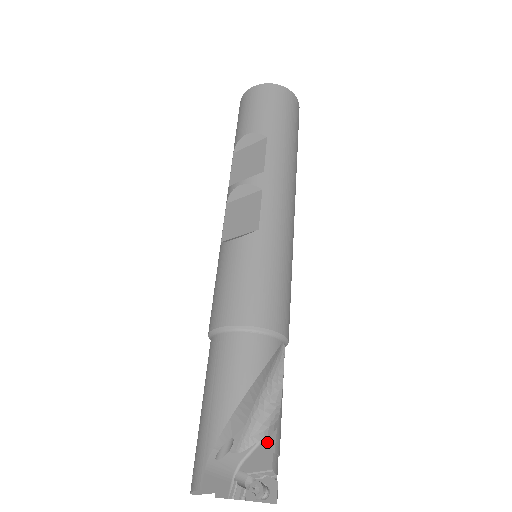
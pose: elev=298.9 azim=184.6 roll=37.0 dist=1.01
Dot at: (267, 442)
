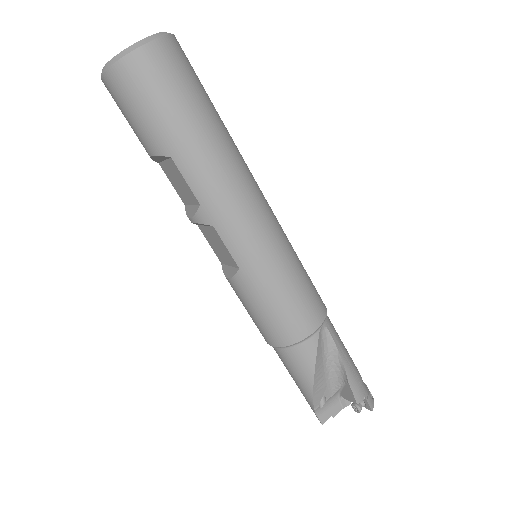
Dot at: (347, 388)
